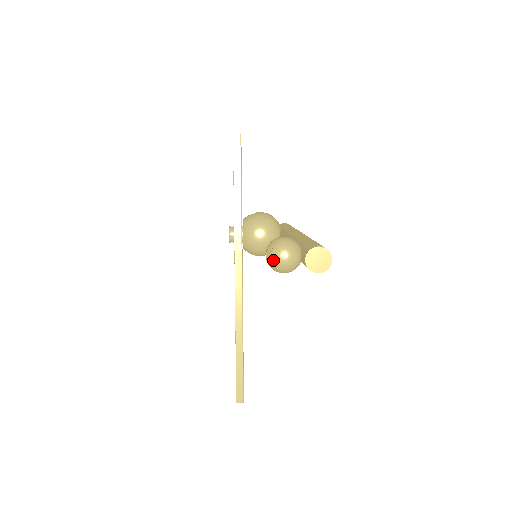
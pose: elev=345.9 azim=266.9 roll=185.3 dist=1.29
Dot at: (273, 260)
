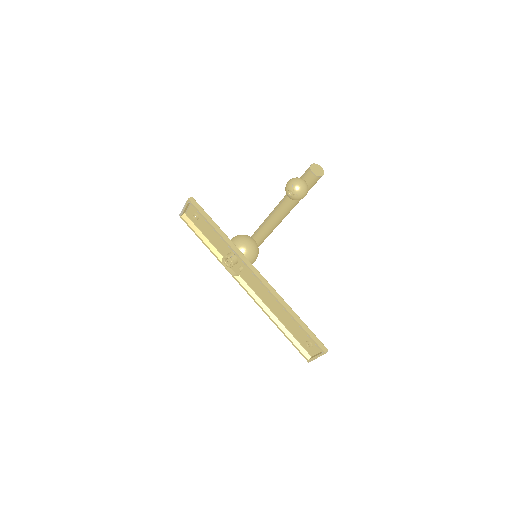
Dot at: (298, 188)
